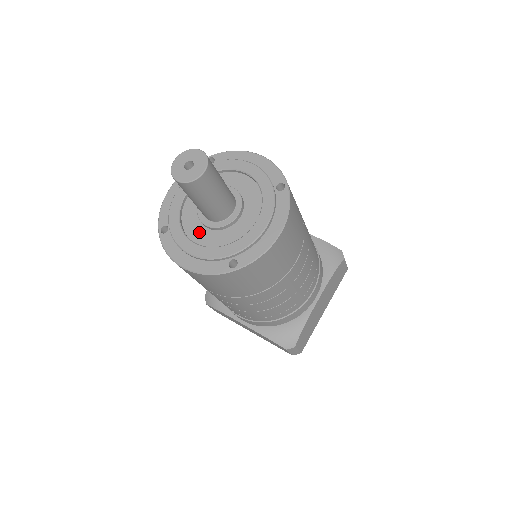
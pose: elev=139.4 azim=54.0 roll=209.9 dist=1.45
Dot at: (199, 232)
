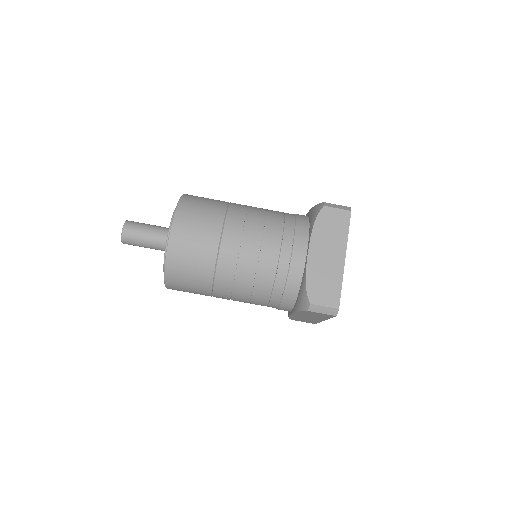
Dot at: occluded
